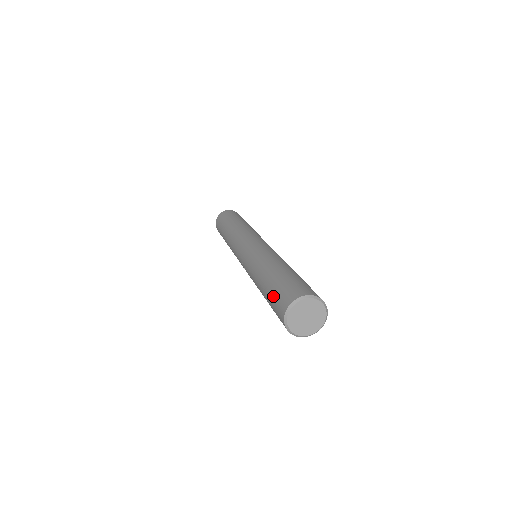
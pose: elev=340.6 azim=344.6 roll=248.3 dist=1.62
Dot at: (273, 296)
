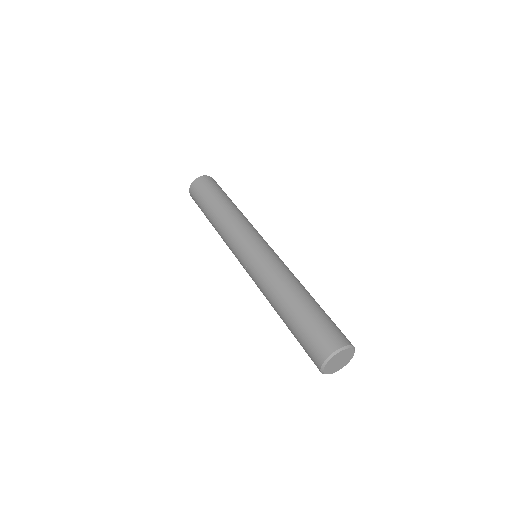
Dot at: (306, 333)
